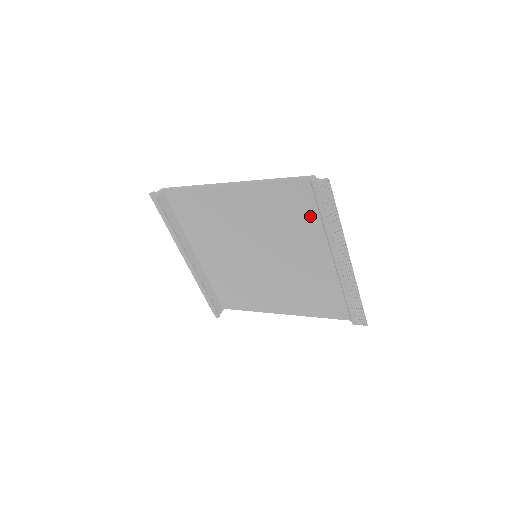
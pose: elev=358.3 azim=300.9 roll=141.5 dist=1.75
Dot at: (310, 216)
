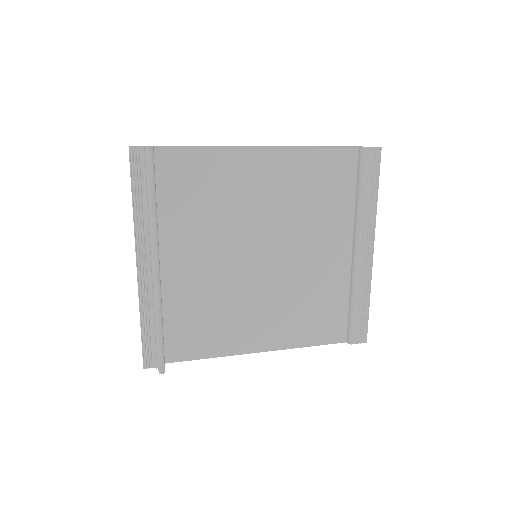
Dot at: (343, 194)
